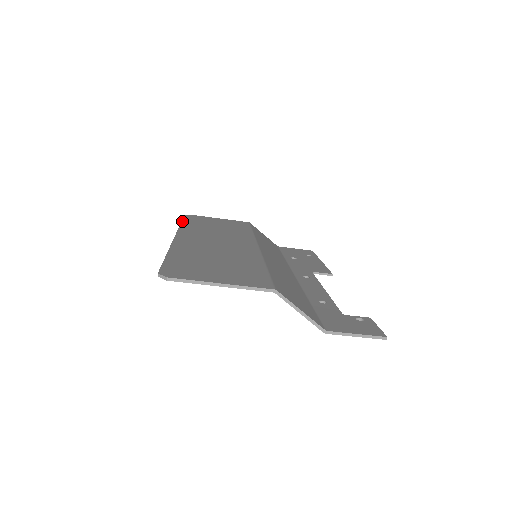
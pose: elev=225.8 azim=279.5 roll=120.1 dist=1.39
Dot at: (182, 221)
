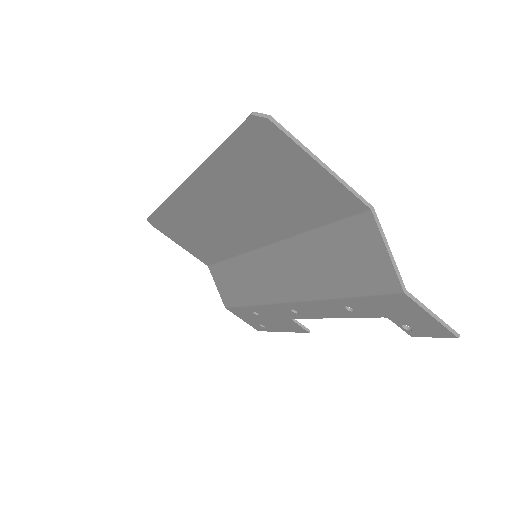
Dot at: occluded
